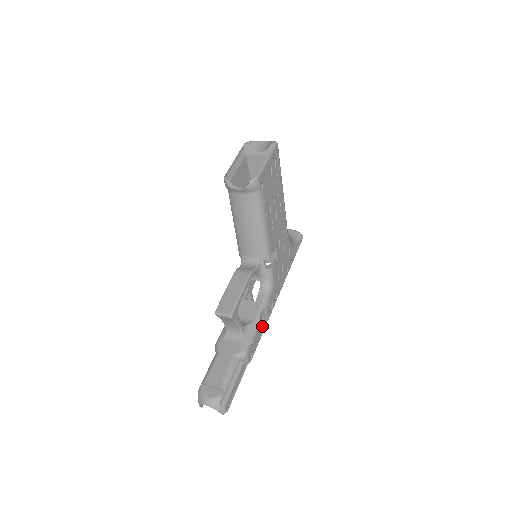
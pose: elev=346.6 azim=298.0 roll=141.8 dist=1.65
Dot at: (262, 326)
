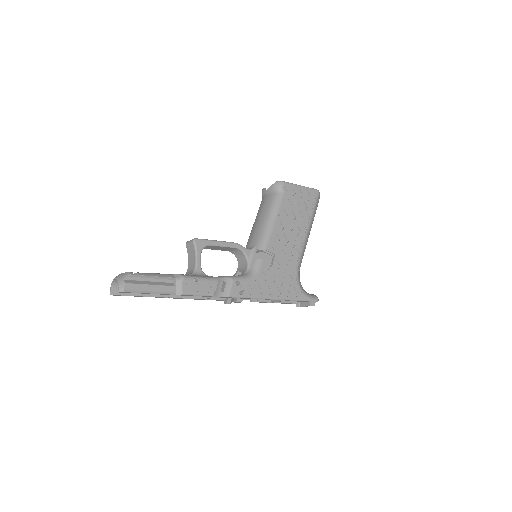
Dot at: (218, 291)
